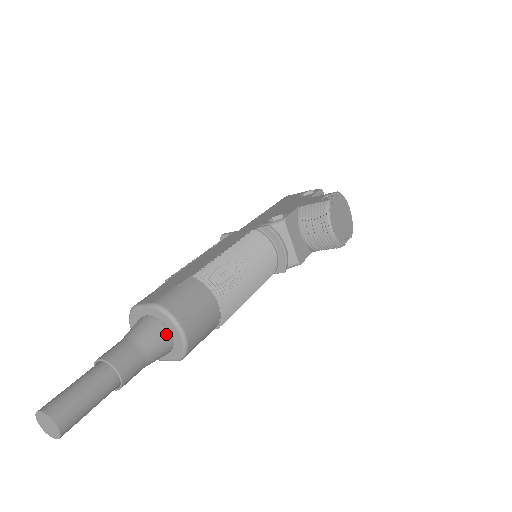
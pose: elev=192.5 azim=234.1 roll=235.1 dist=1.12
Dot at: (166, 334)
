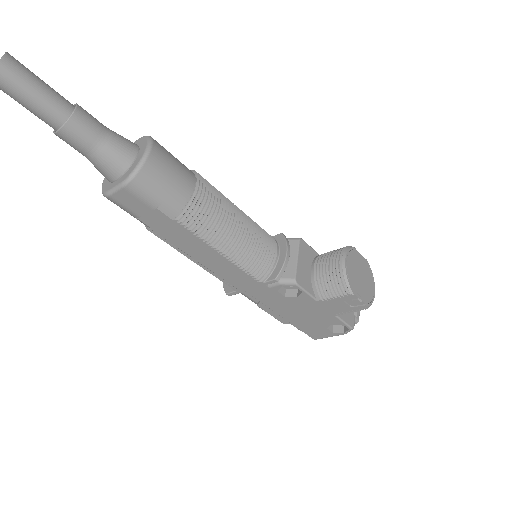
Dot at: (134, 149)
